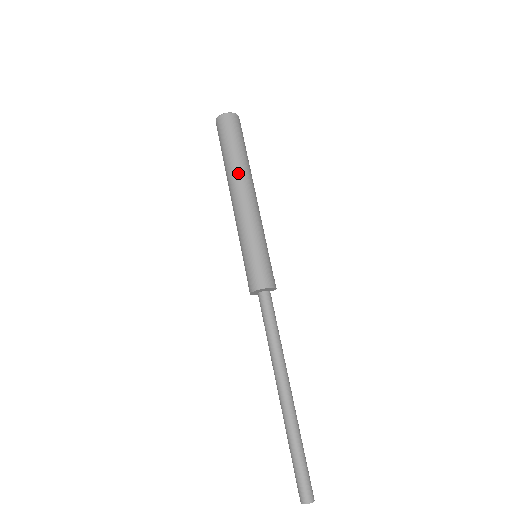
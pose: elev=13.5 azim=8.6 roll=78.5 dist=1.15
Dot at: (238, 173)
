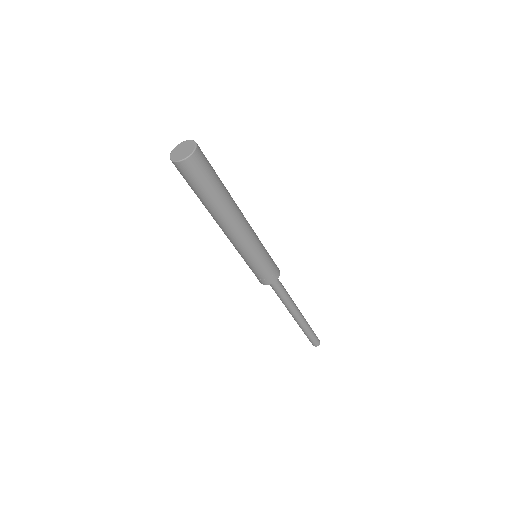
Dot at: (226, 213)
